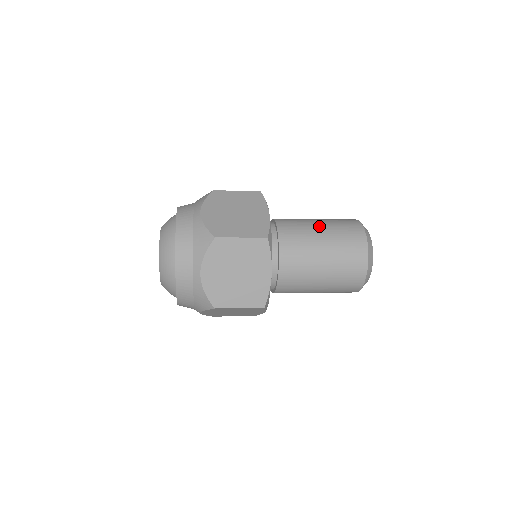
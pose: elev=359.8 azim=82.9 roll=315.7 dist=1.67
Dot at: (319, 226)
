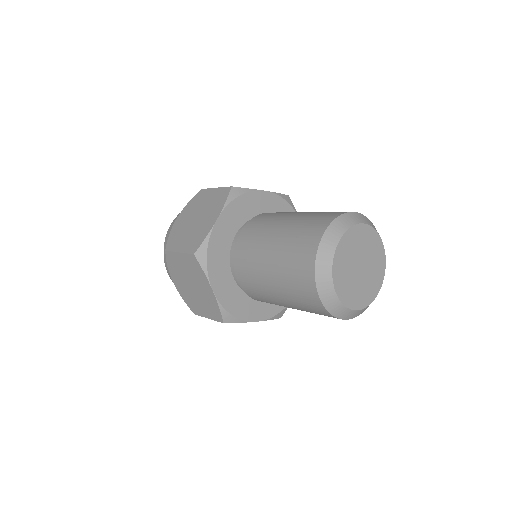
Dot at: occluded
